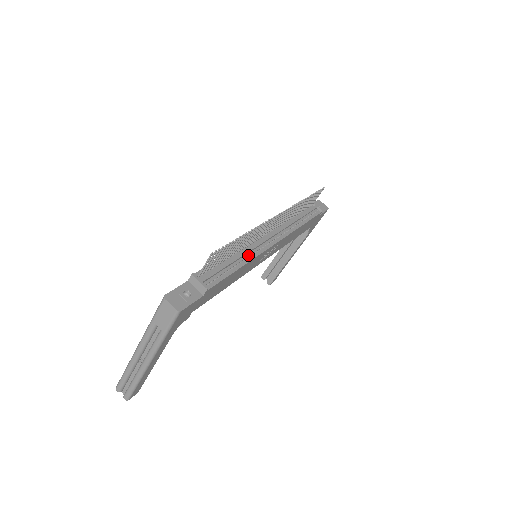
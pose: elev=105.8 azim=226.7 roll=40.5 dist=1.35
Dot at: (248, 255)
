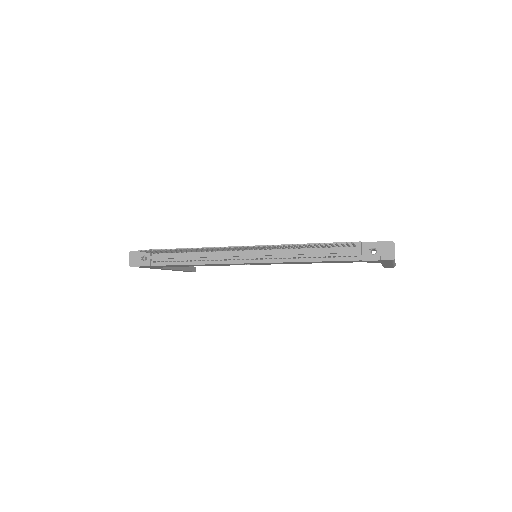
Dot at: (208, 259)
